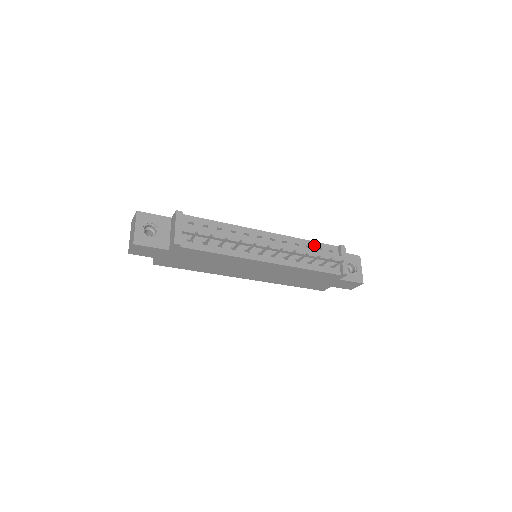
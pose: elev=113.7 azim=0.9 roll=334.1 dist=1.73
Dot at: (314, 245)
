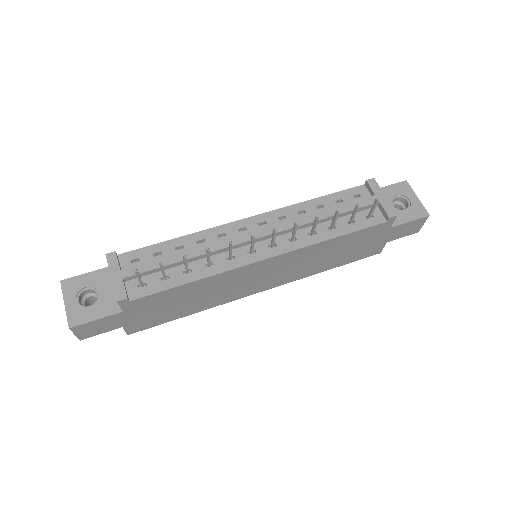
Dot at: (327, 200)
